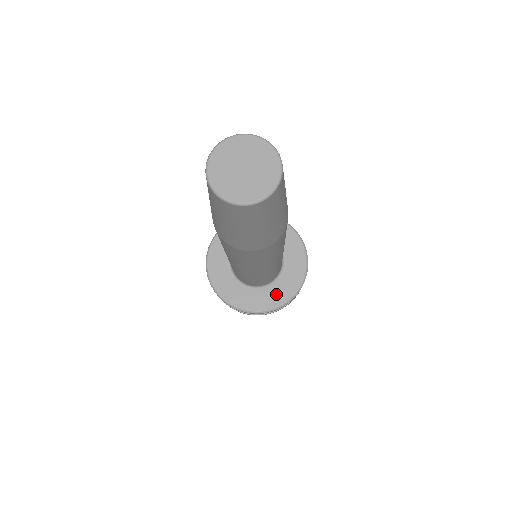
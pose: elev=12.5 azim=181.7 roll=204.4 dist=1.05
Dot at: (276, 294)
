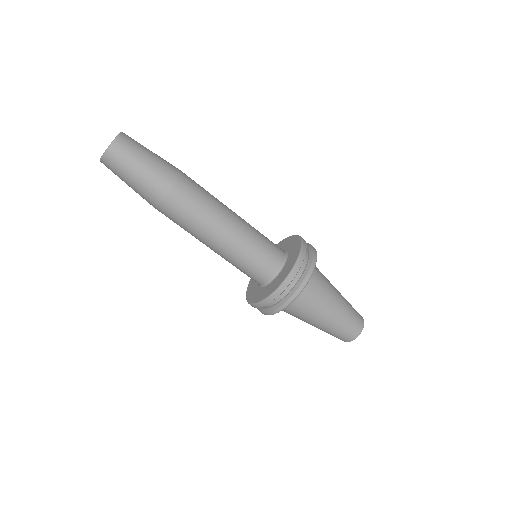
Dot at: (292, 257)
